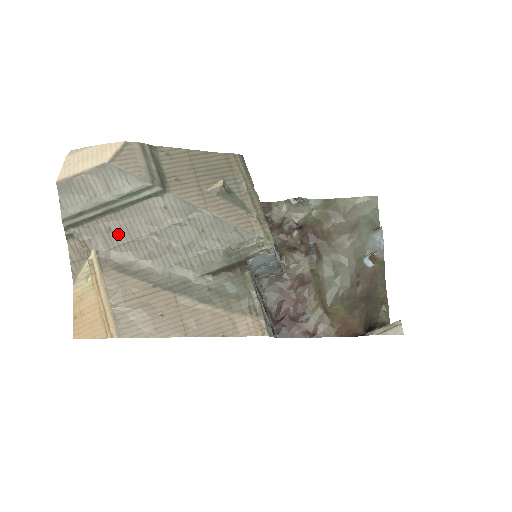
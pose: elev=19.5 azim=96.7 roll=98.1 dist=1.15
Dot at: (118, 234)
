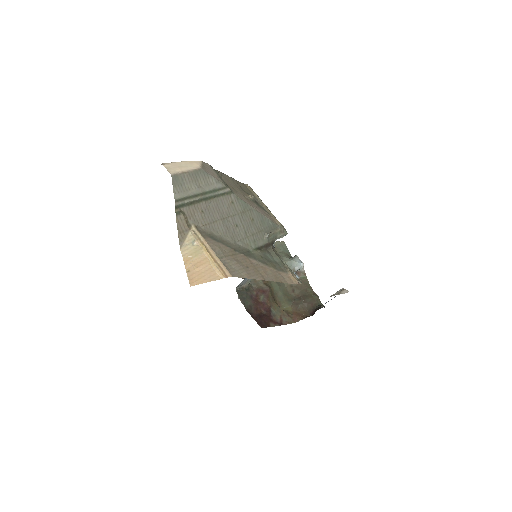
Dot at: (207, 216)
